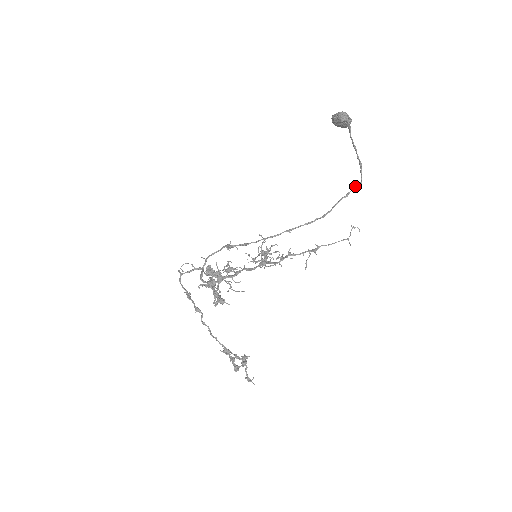
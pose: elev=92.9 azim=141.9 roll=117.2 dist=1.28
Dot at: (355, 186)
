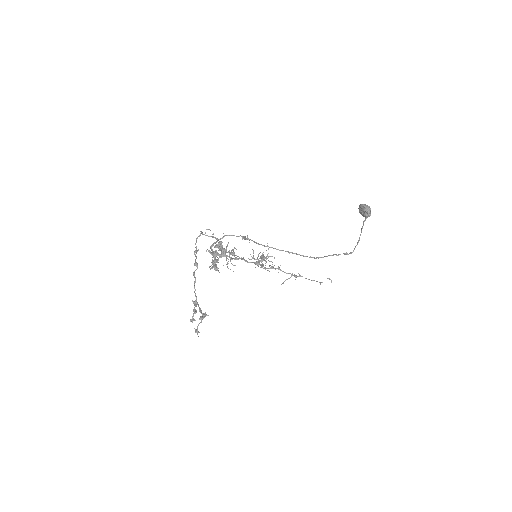
Dot at: (347, 253)
